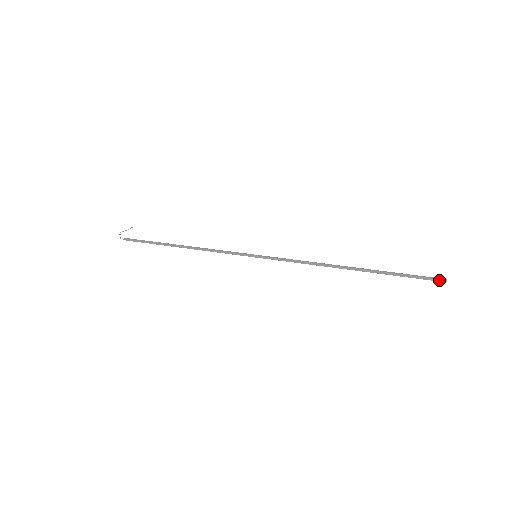
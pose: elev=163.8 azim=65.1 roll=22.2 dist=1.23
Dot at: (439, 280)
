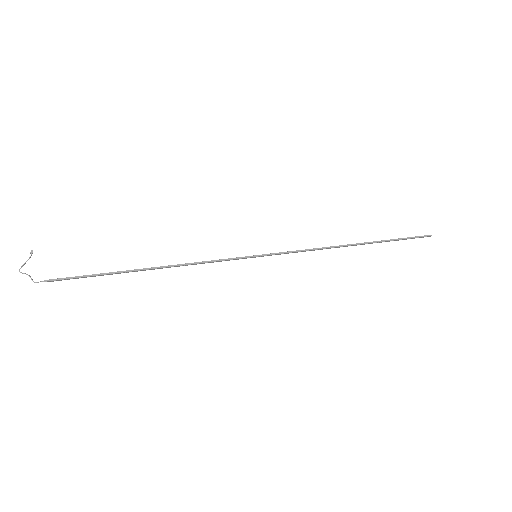
Dot at: occluded
